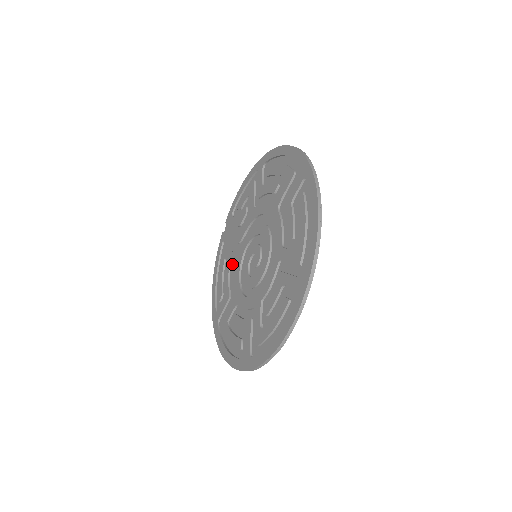
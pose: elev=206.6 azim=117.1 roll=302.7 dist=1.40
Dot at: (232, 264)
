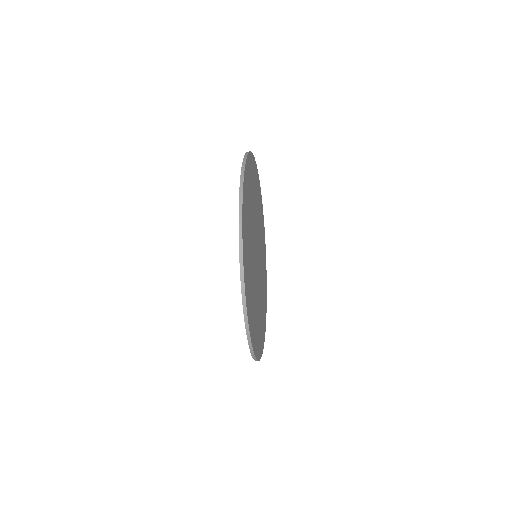
Dot at: occluded
